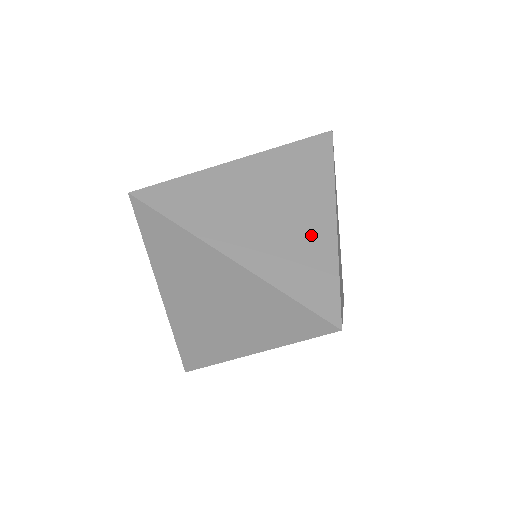
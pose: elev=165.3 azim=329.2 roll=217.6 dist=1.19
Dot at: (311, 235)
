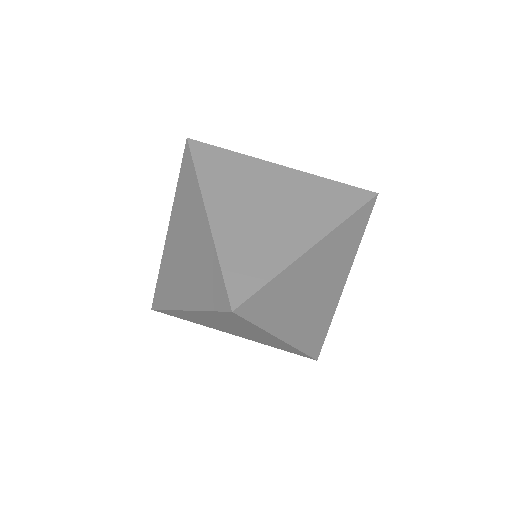
Dot at: (280, 241)
